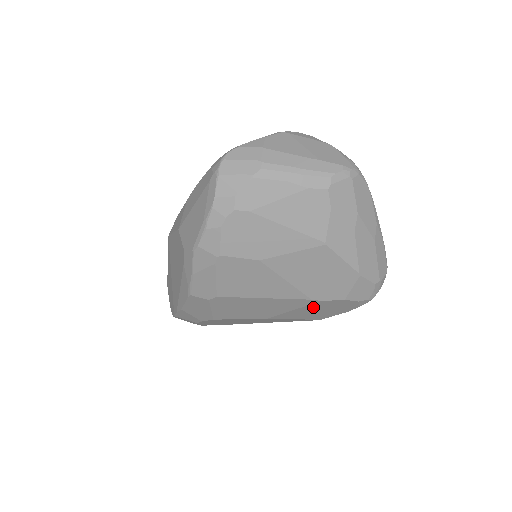
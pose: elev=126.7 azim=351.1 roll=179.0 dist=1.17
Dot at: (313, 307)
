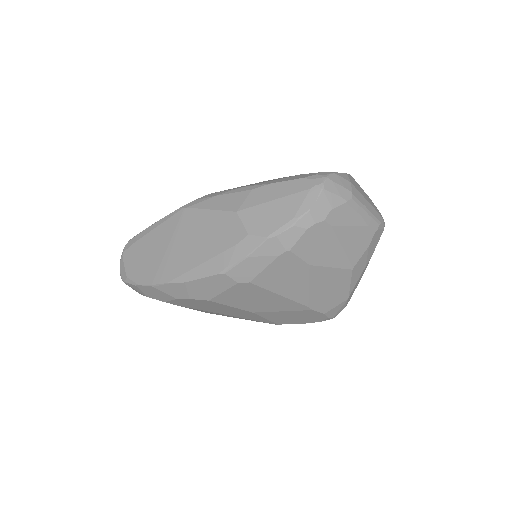
Dot at: (297, 313)
